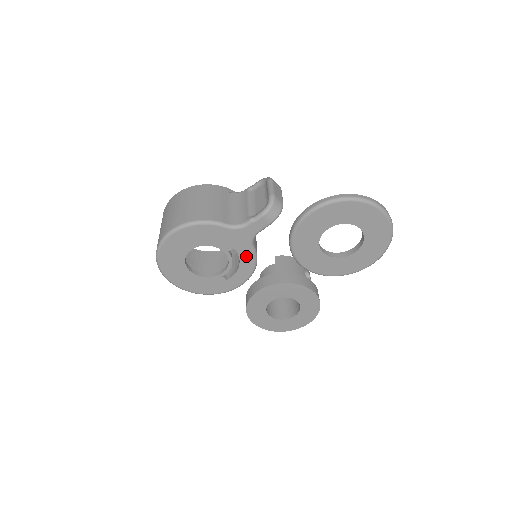
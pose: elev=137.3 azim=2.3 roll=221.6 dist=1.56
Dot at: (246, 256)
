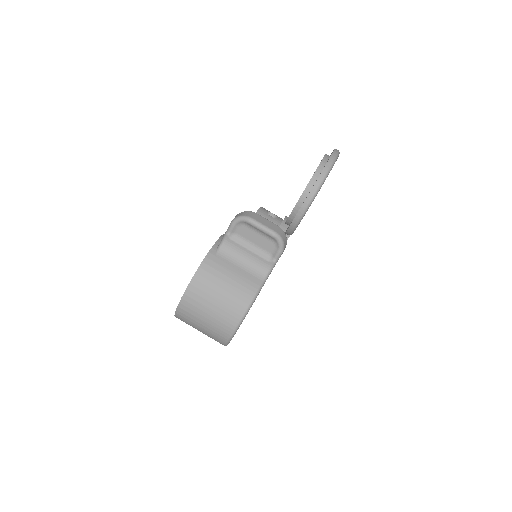
Dot at: occluded
